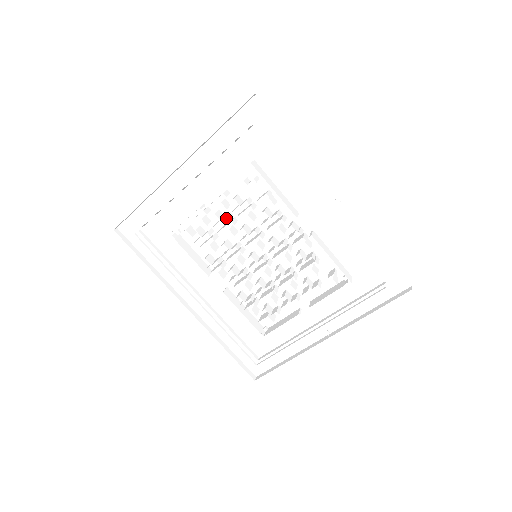
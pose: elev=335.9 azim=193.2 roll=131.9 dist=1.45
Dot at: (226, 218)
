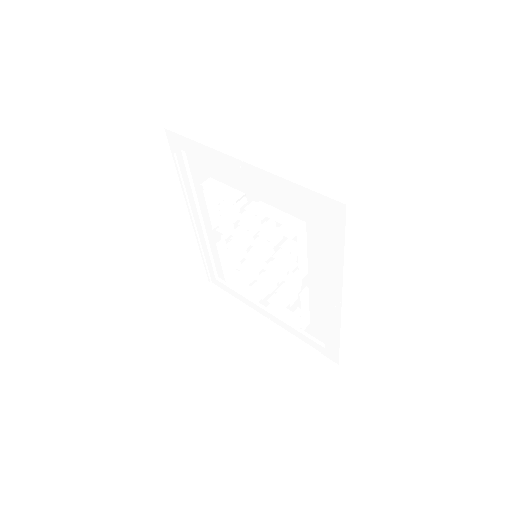
Dot at: occluded
